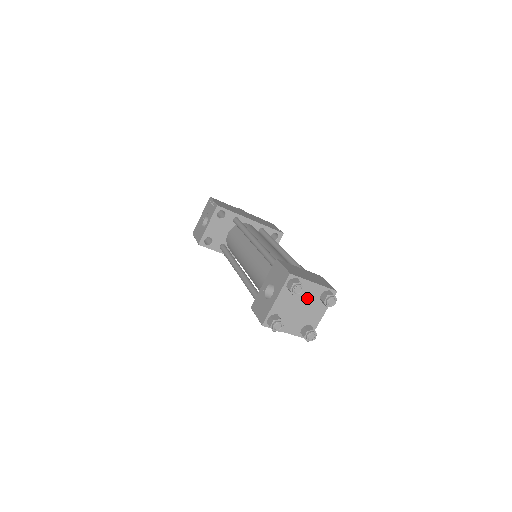
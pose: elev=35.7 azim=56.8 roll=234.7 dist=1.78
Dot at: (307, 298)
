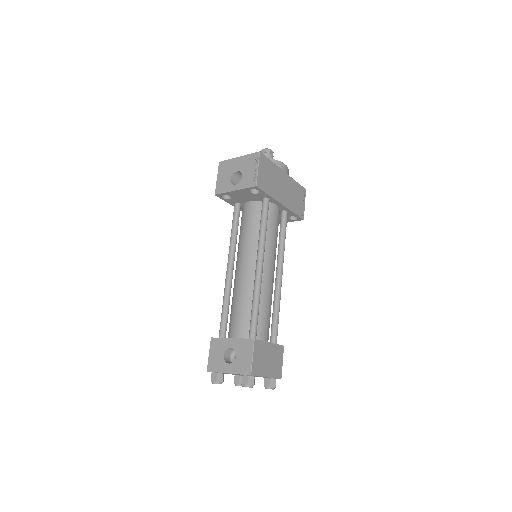
Dot at: occluded
